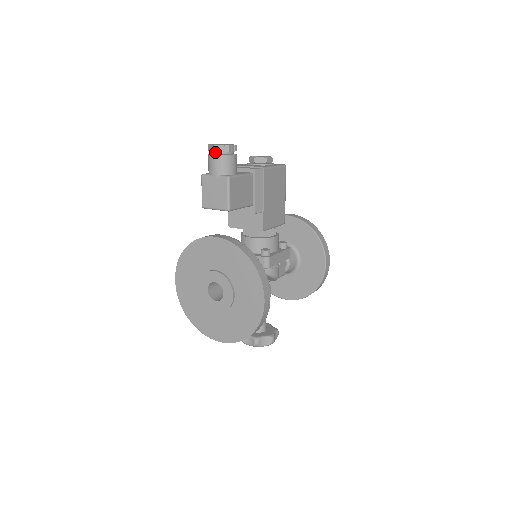
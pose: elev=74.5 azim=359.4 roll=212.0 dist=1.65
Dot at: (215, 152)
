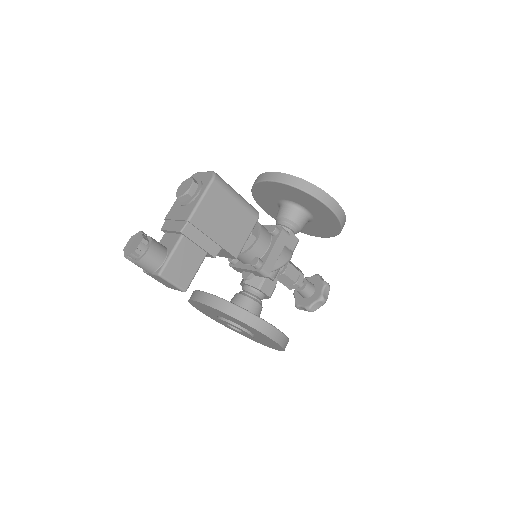
Dot at: (132, 258)
